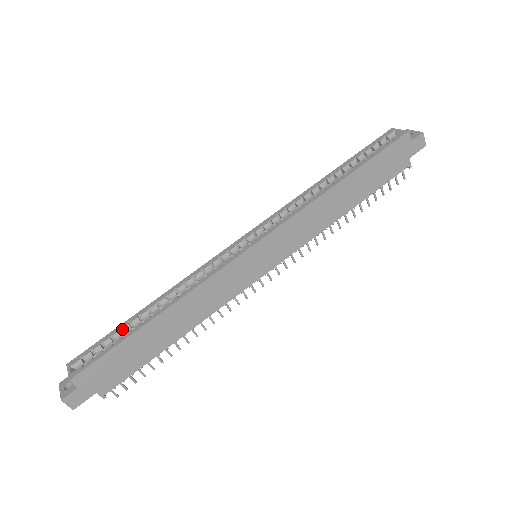
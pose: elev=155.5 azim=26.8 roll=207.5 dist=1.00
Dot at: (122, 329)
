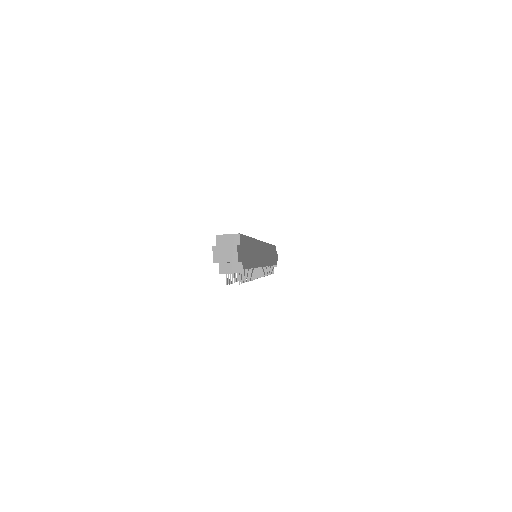
Dot at: occluded
